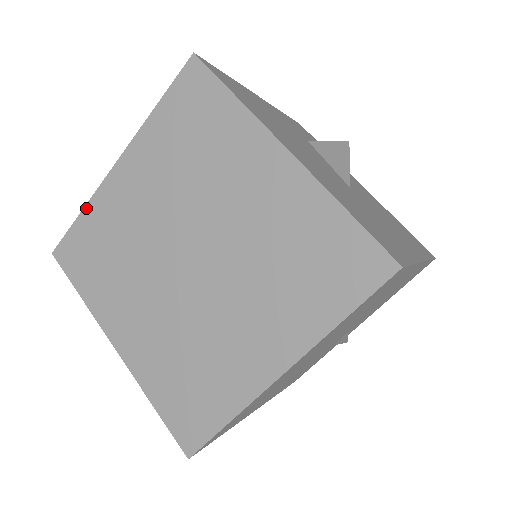
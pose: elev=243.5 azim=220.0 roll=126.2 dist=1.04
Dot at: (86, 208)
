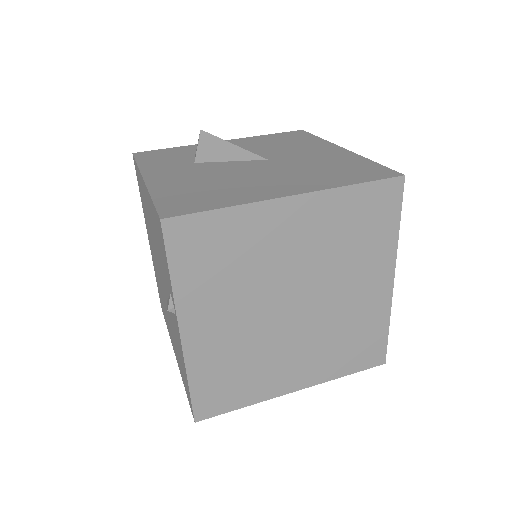
Dot at: (189, 377)
